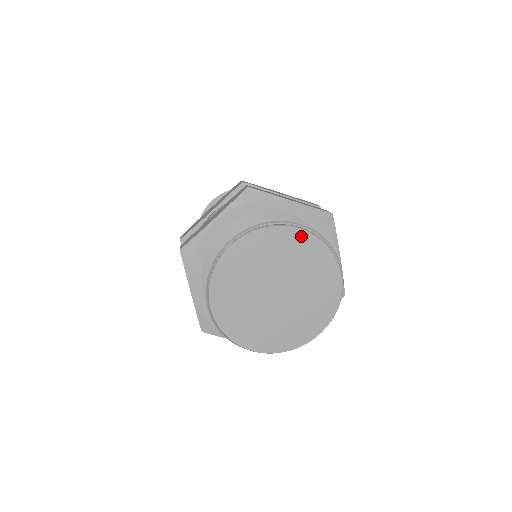
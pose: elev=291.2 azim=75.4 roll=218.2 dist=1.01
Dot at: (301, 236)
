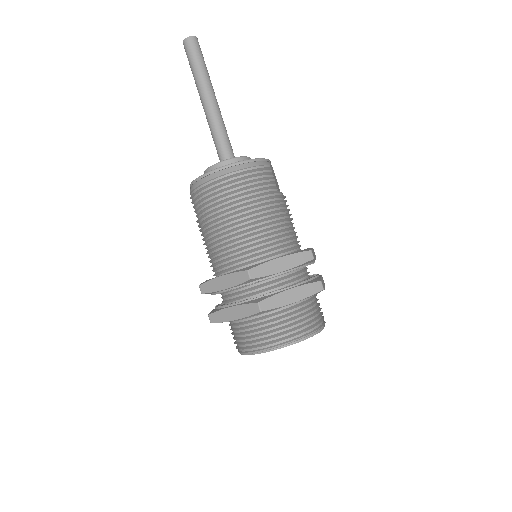
Dot at: (301, 340)
